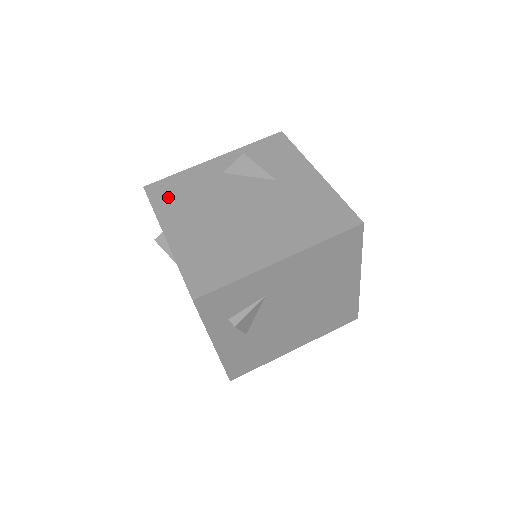
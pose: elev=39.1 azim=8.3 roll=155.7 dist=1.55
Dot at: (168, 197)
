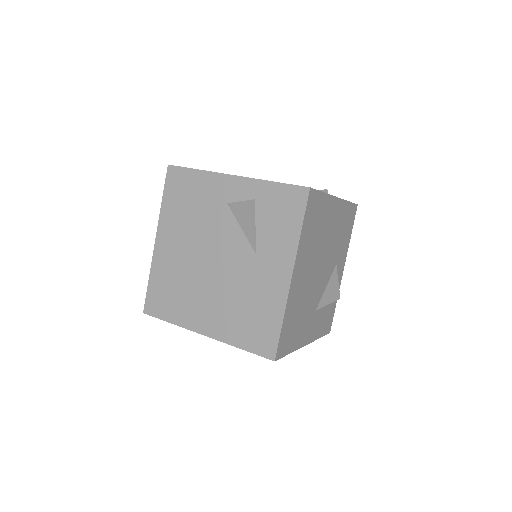
Dot at: (177, 196)
